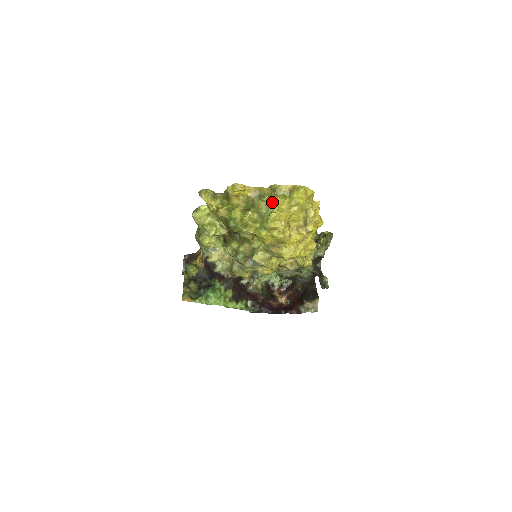
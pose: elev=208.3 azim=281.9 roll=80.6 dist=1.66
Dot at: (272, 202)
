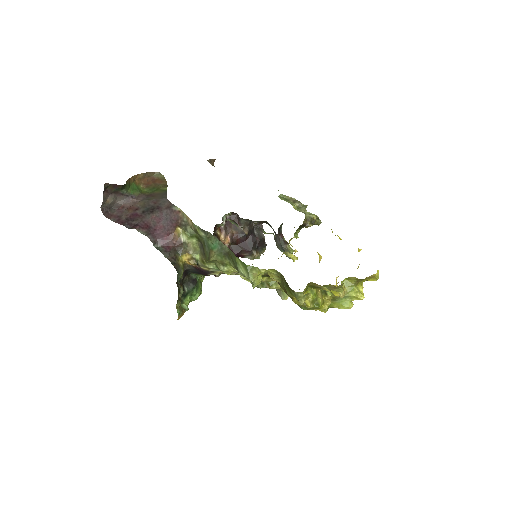
Dot at: (353, 294)
